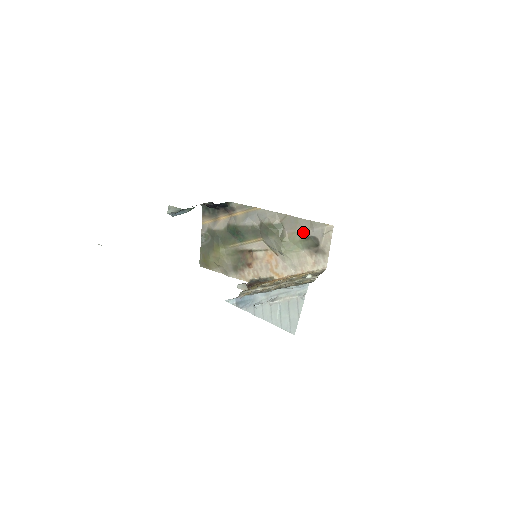
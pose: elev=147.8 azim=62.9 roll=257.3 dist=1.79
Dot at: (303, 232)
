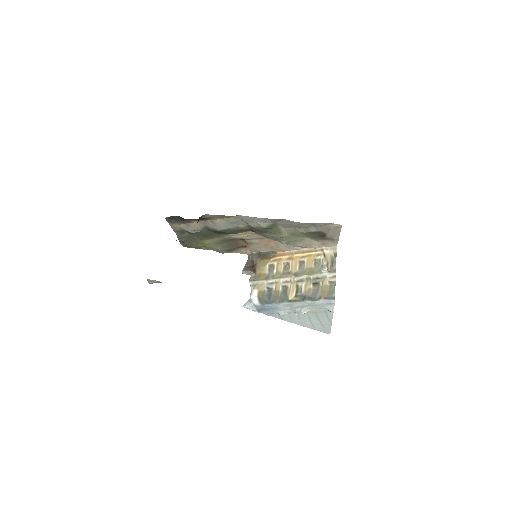
Dot at: (304, 228)
